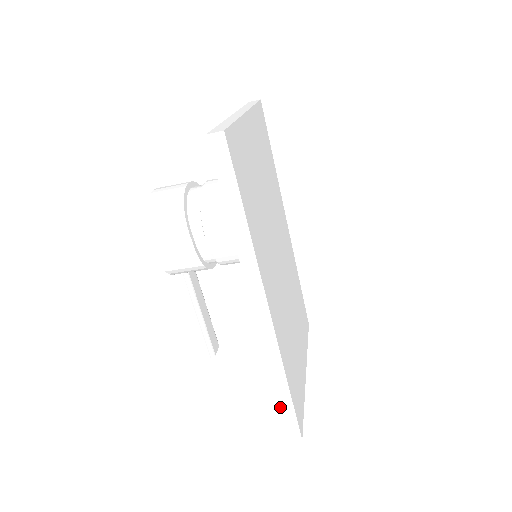
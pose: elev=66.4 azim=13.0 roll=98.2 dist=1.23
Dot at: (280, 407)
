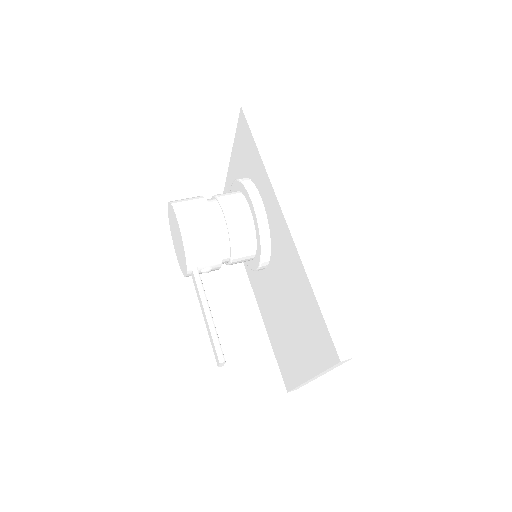
Dot at: (324, 316)
